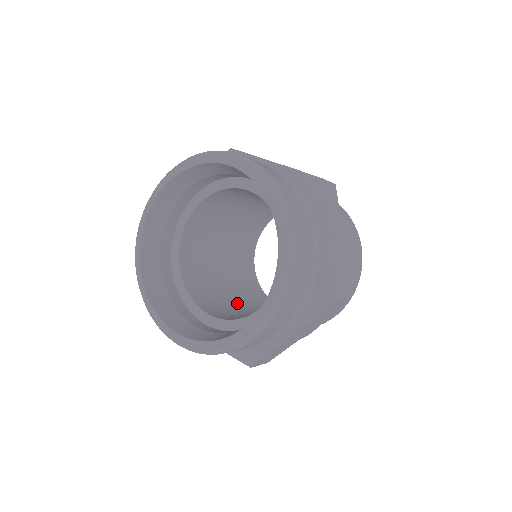
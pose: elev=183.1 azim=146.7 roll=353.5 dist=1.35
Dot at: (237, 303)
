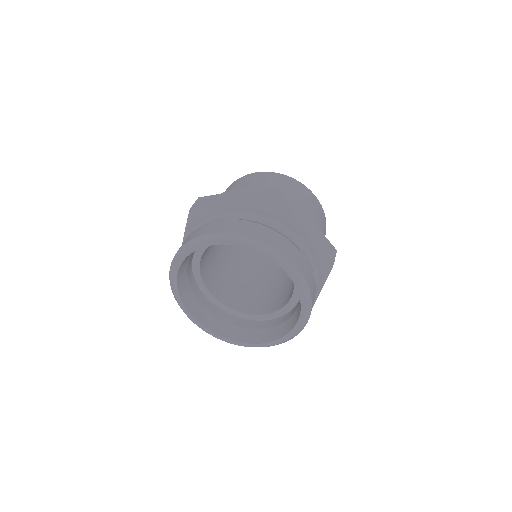
Dot at: (224, 262)
